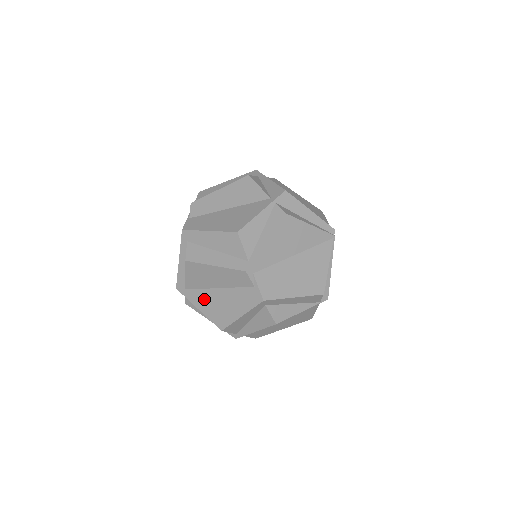
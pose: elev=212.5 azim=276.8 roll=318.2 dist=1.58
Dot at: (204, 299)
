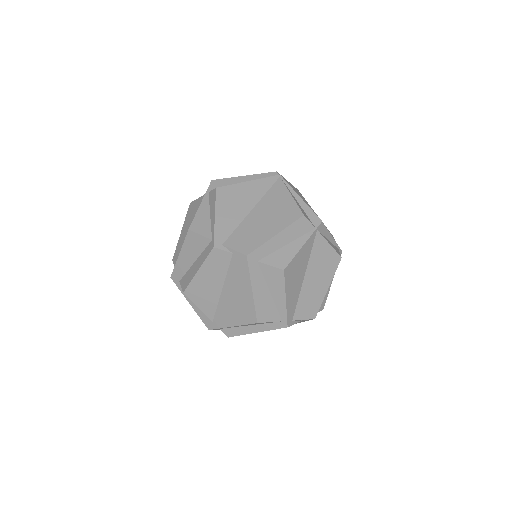
Dot at: (226, 312)
